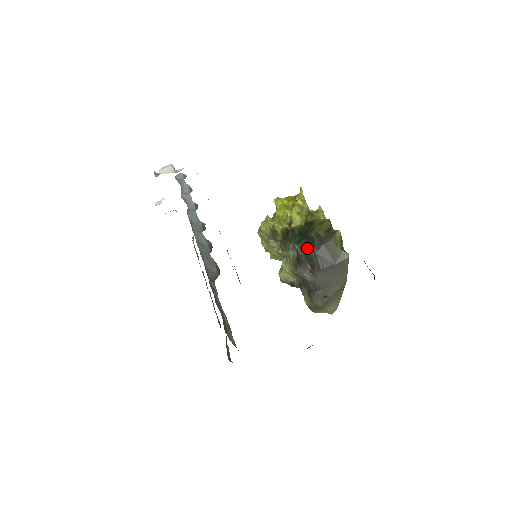
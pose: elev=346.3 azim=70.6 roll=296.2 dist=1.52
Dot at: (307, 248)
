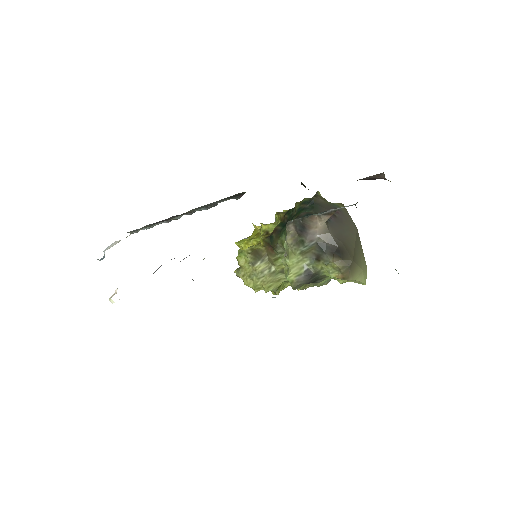
Dot at: (302, 214)
